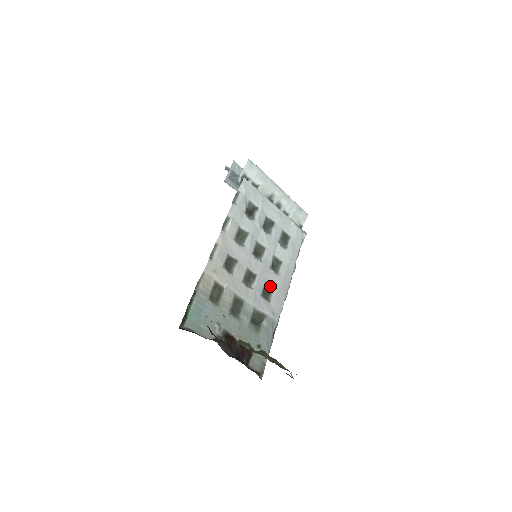
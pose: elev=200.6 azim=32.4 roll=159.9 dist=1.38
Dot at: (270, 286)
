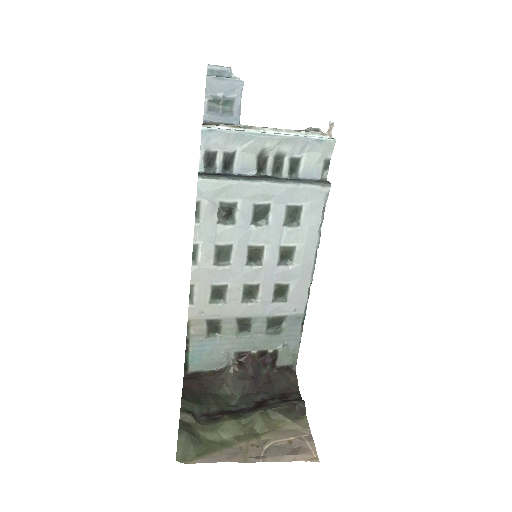
Dot at: (283, 284)
